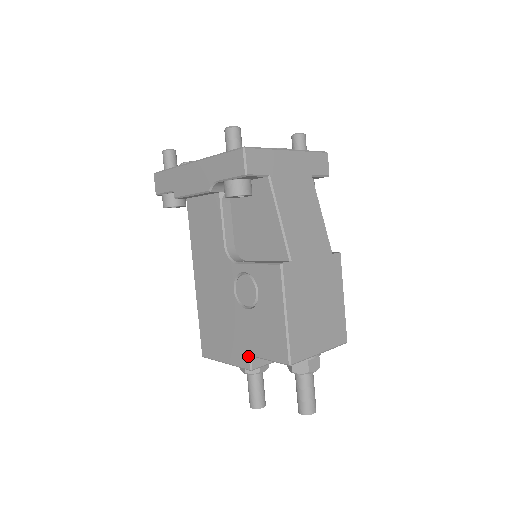
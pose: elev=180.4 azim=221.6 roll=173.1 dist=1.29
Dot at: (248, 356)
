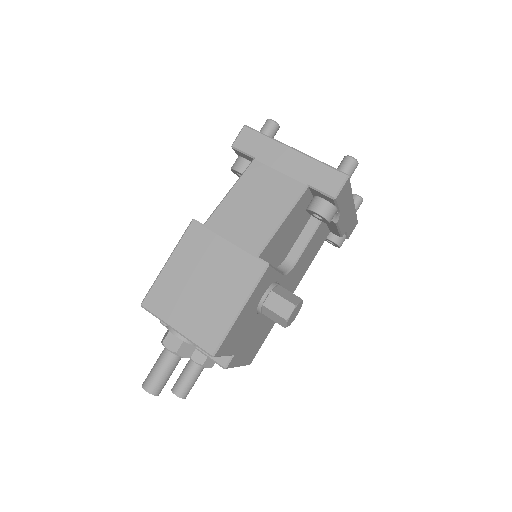
Dot at: occluded
